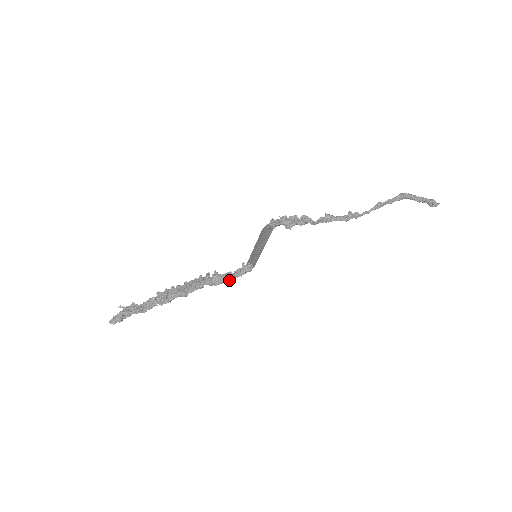
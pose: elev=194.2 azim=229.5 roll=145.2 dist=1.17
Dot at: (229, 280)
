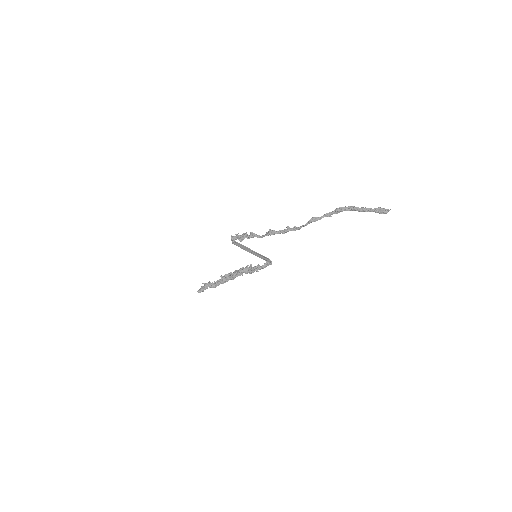
Dot at: (257, 270)
